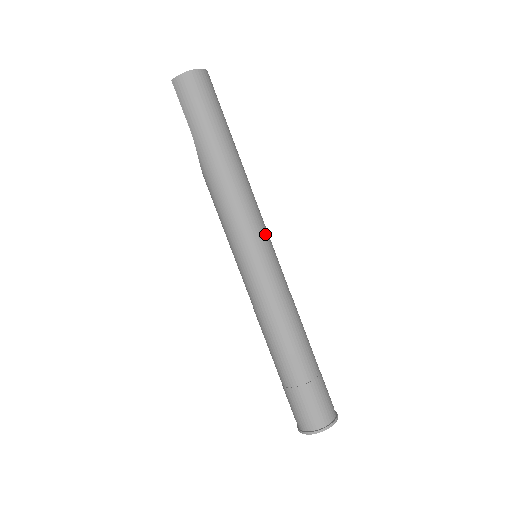
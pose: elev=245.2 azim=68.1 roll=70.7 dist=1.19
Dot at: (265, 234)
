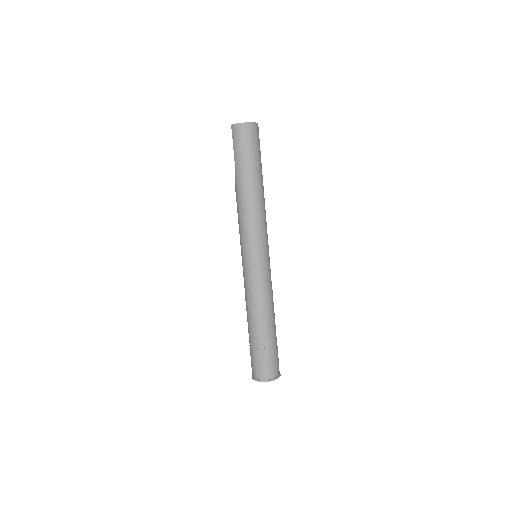
Dot at: (265, 244)
